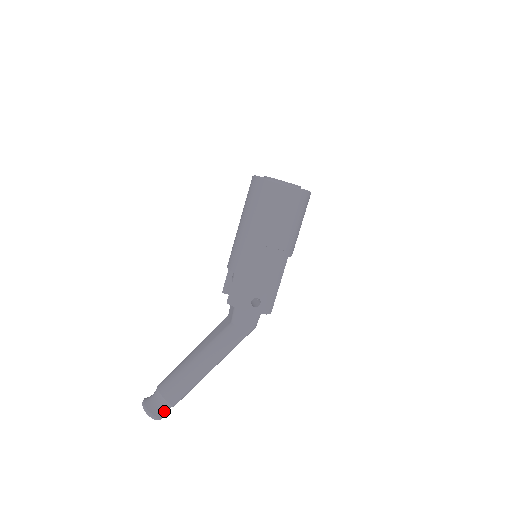
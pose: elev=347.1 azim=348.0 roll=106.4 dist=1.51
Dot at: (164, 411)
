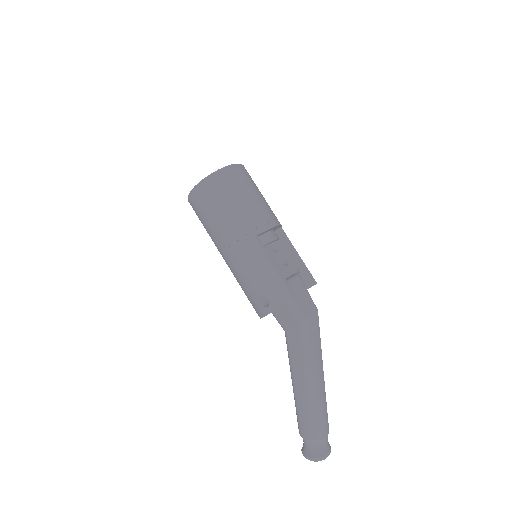
Dot at: (317, 449)
